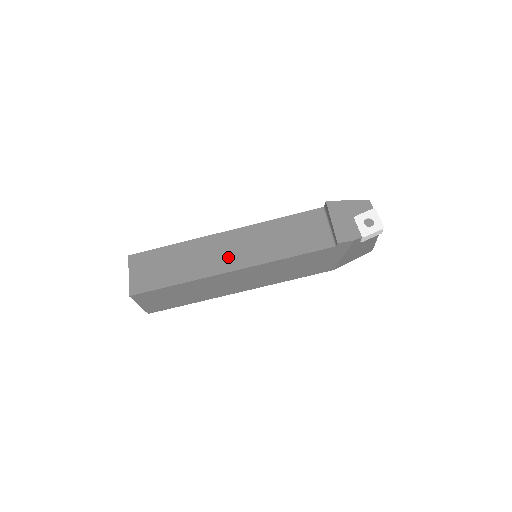
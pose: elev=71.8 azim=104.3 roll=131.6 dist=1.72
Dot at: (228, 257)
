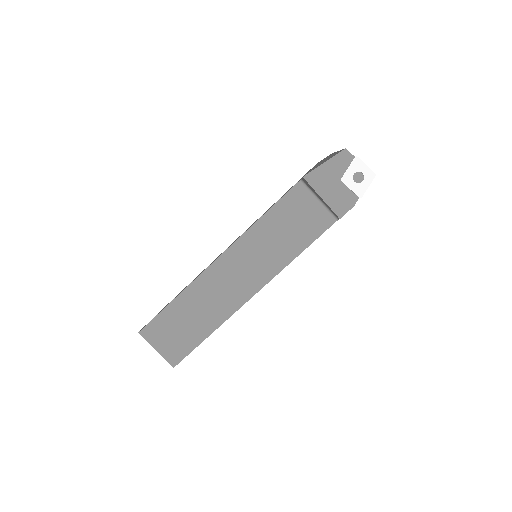
Dot at: (239, 285)
